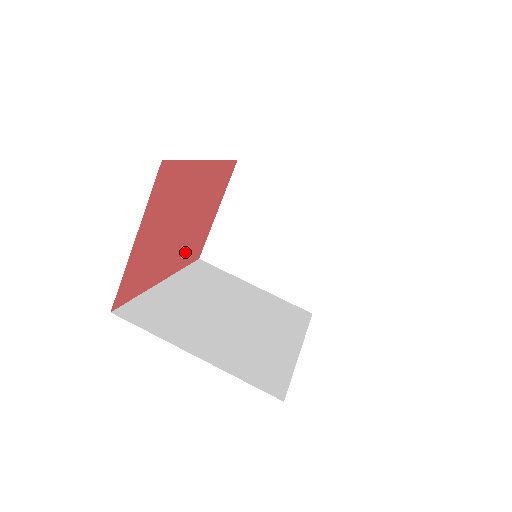
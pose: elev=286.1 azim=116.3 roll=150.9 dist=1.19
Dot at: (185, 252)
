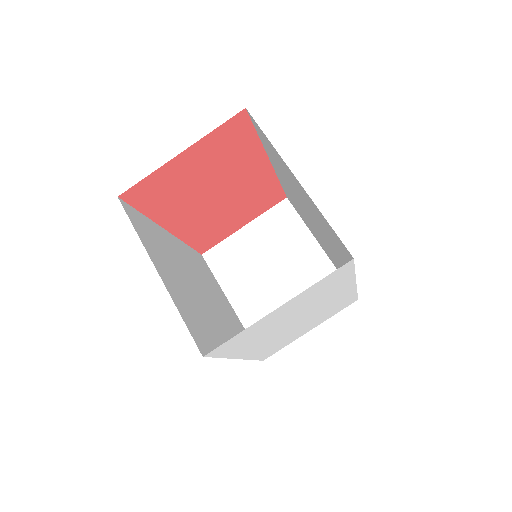
Dot at: (199, 229)
